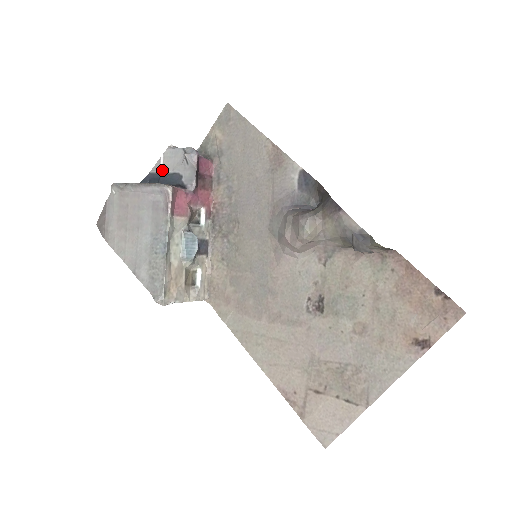
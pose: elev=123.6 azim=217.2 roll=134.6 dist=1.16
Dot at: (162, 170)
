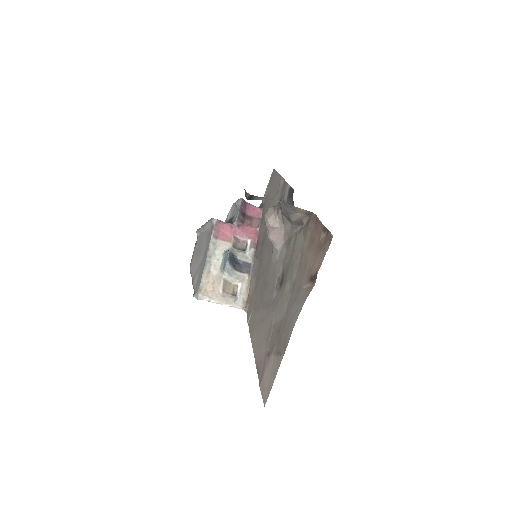
Dot at: (228, 219)
